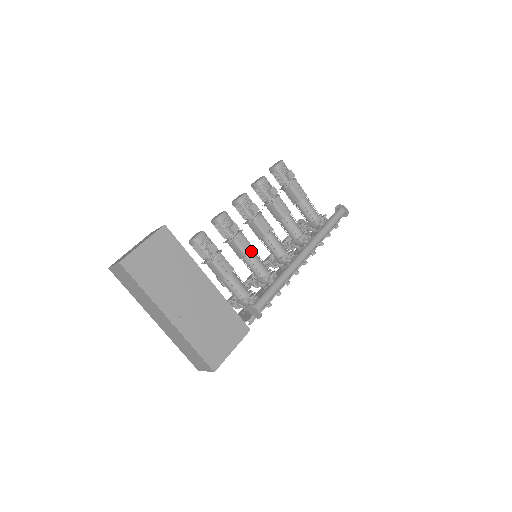
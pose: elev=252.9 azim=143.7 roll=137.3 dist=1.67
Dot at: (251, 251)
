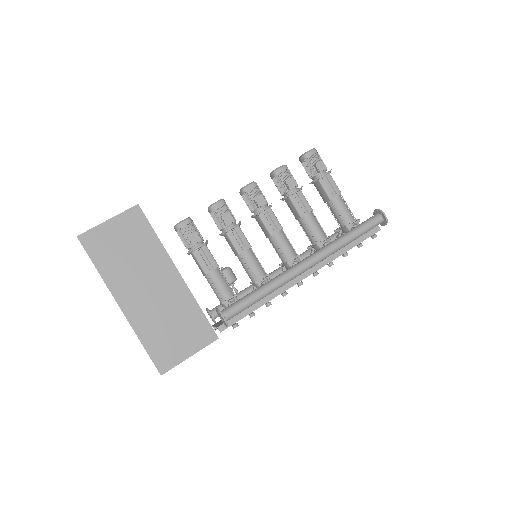
Dot at: (246, 249)
